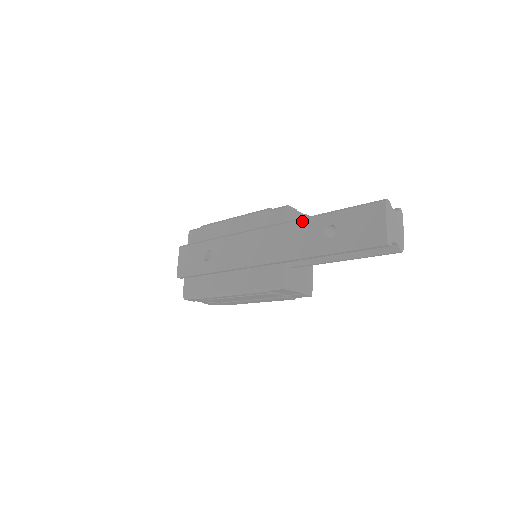
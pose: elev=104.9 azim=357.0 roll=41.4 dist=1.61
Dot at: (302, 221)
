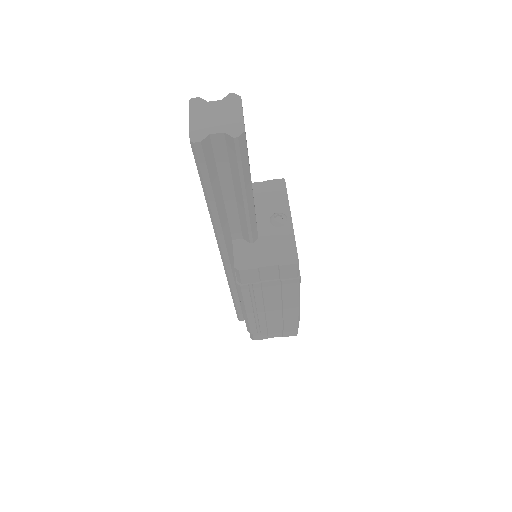
Dot at: occluded
